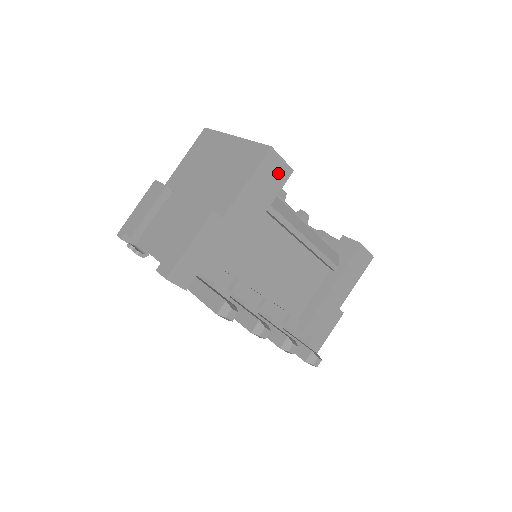
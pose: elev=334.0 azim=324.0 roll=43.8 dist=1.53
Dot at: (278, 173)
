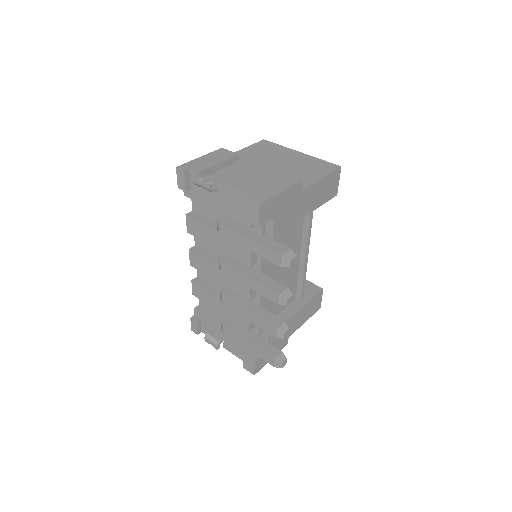
Dot at: (333, 188)
